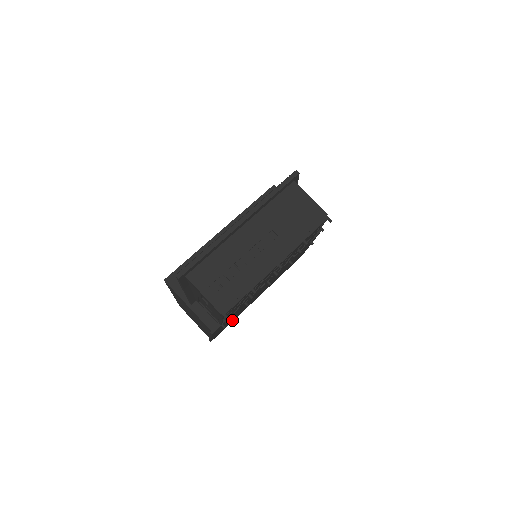
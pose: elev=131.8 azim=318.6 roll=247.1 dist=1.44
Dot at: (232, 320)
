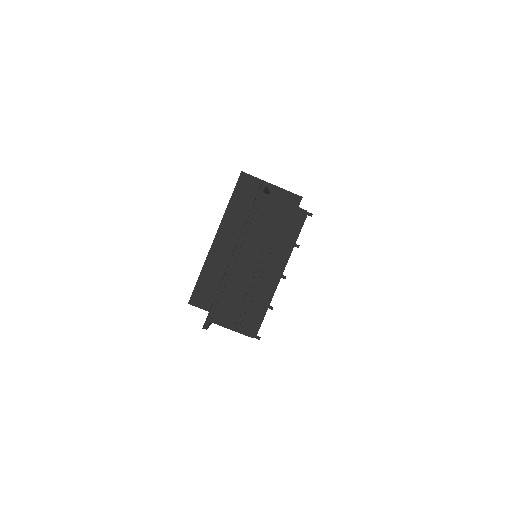
Dot at: occluded
